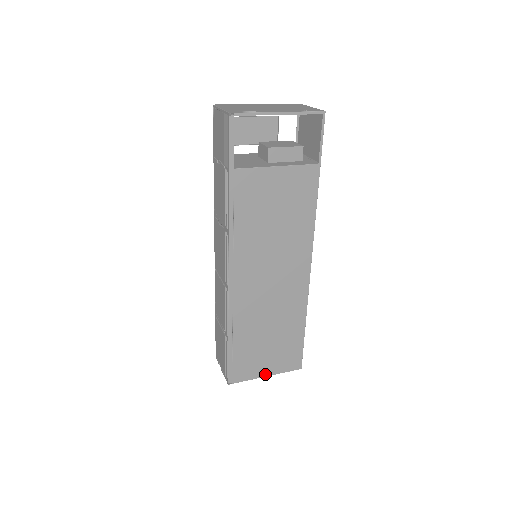
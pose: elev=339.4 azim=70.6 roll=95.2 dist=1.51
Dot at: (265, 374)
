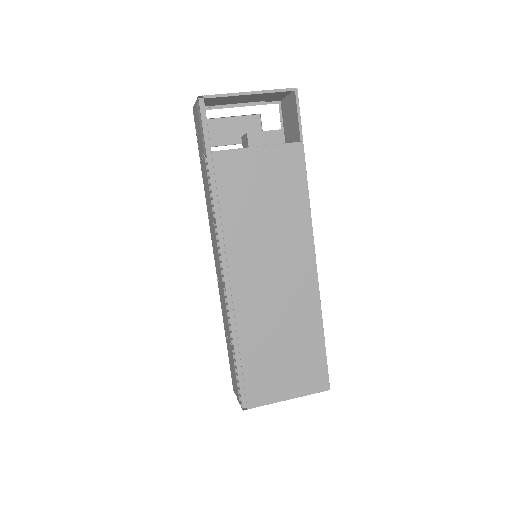
Dot at: (286, 396)
